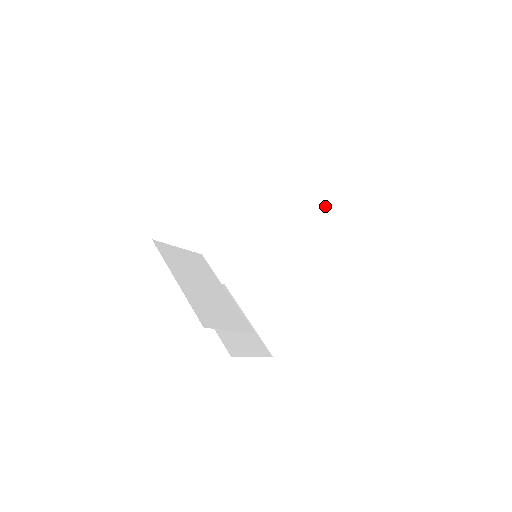
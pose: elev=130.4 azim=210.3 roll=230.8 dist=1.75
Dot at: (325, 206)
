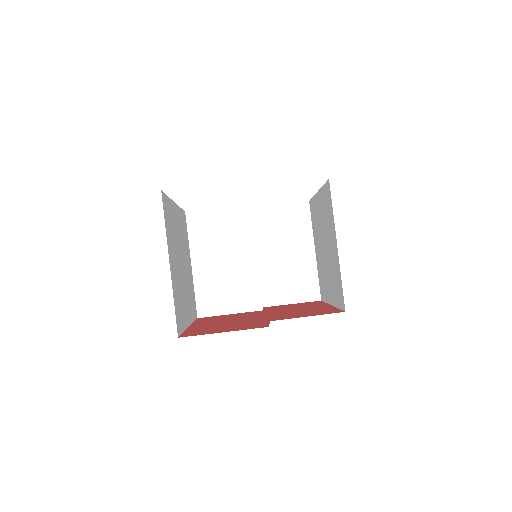
Dot at: occluded
